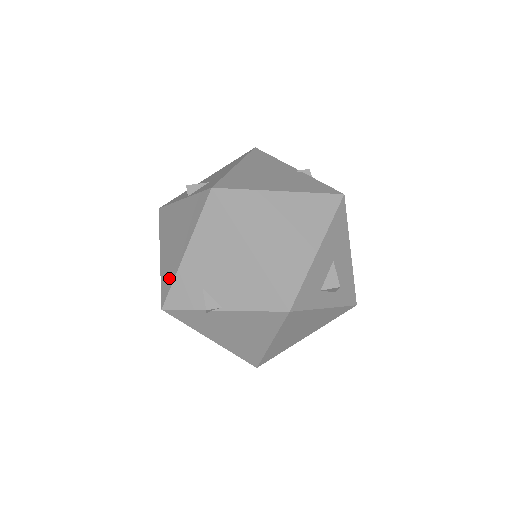
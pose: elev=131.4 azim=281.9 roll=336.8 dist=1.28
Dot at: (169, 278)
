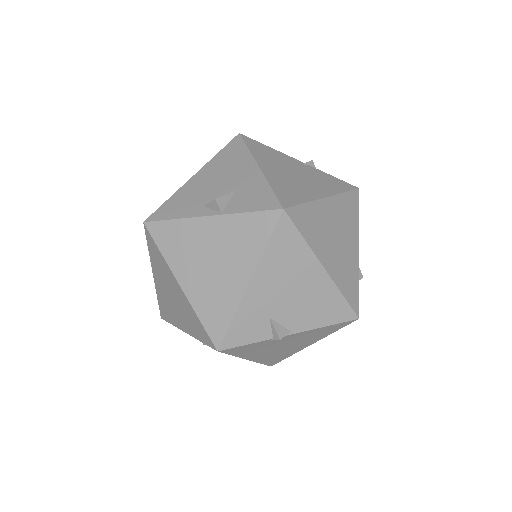
Dot at: (221, 314)
